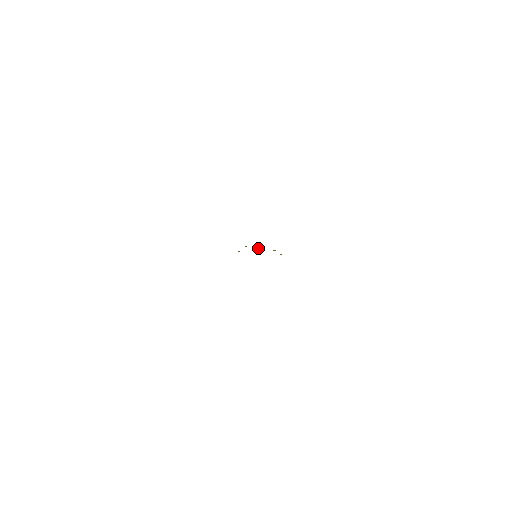
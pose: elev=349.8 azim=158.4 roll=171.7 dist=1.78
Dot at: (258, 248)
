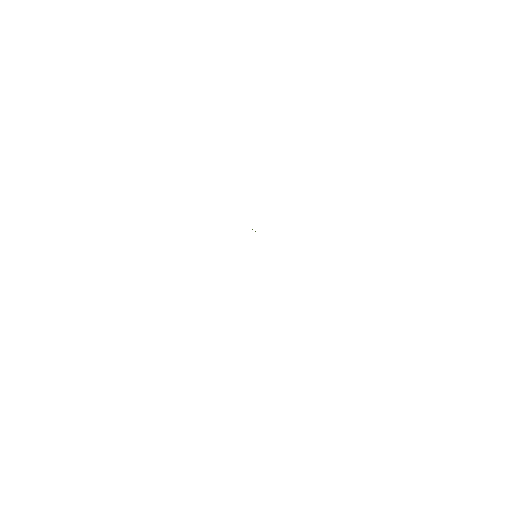
Dot at: occluded
